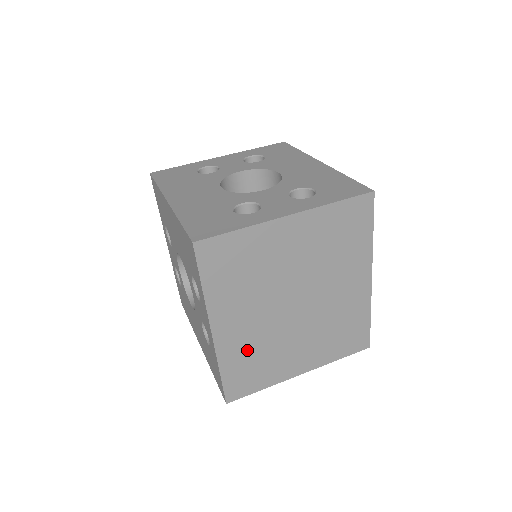
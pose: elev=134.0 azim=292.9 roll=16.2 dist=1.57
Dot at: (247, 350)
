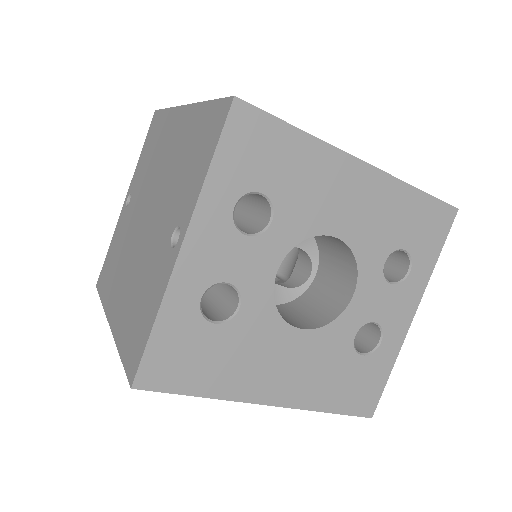
Dot at: occluded
